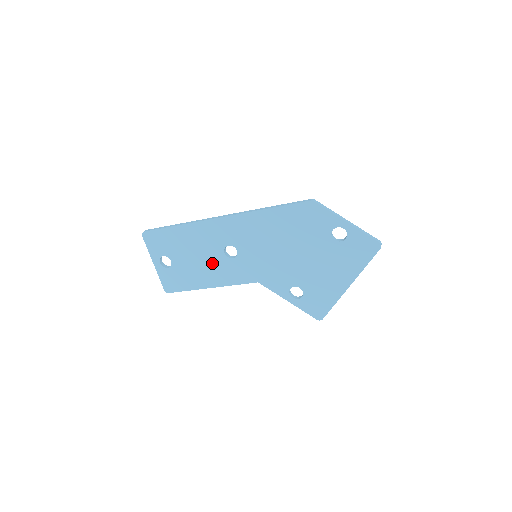
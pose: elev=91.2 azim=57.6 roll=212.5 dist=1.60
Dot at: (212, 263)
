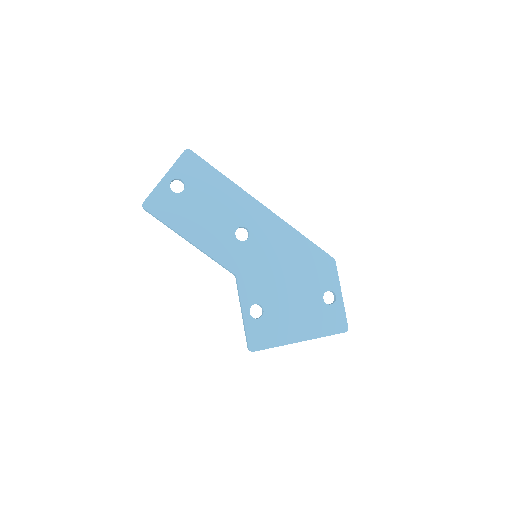
Dot at: (217, 226)
